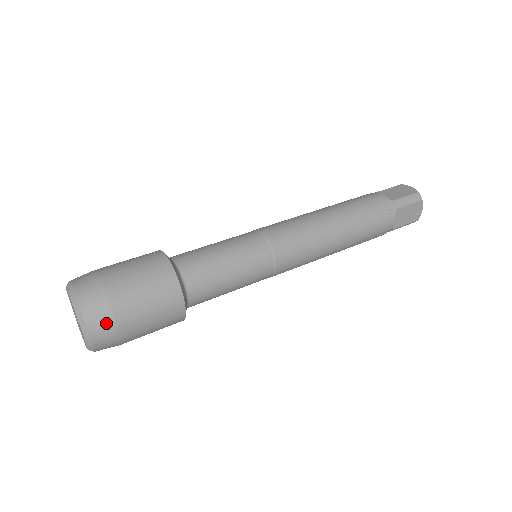
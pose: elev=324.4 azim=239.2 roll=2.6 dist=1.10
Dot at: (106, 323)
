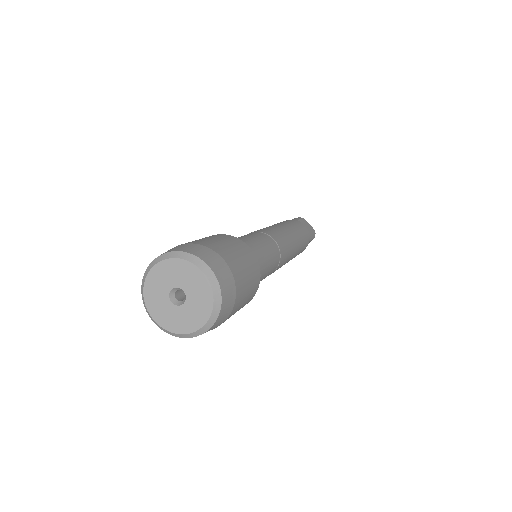
Dot at: (209, 253)
